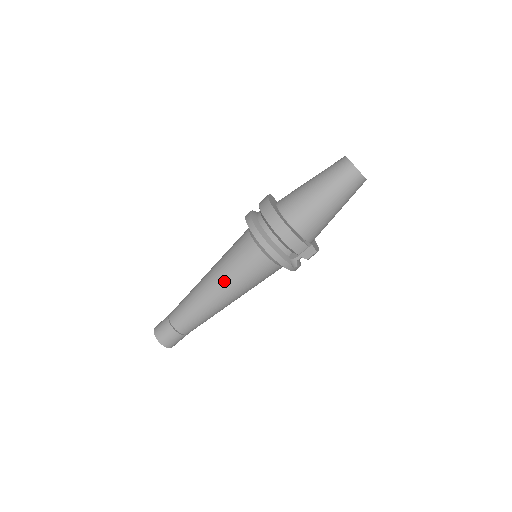
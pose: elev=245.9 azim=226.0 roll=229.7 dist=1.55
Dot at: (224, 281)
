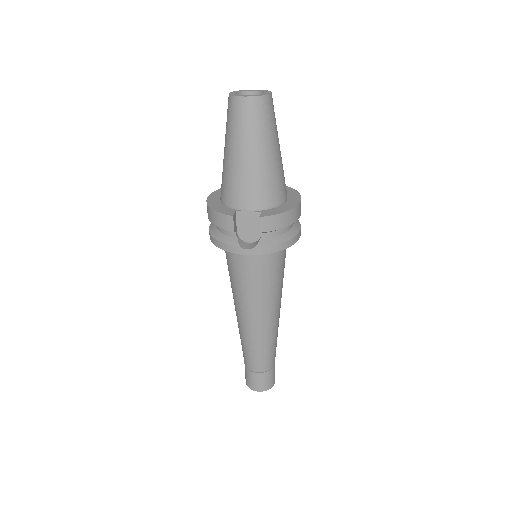
Dot at: (233, 296)
